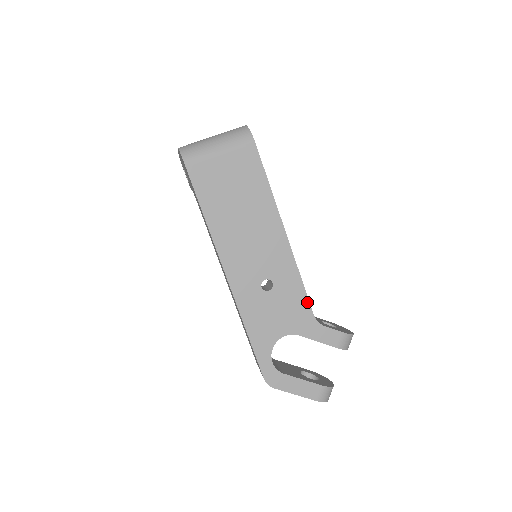
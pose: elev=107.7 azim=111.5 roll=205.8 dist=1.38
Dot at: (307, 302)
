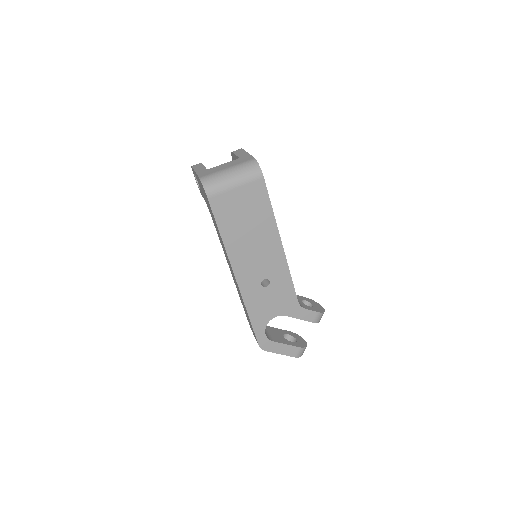
Dot at: (294, 293)
